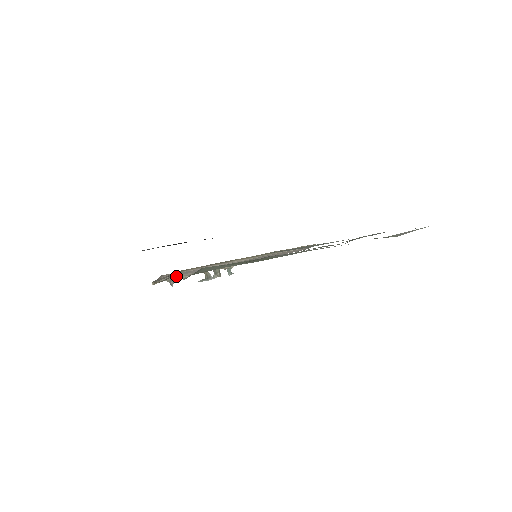
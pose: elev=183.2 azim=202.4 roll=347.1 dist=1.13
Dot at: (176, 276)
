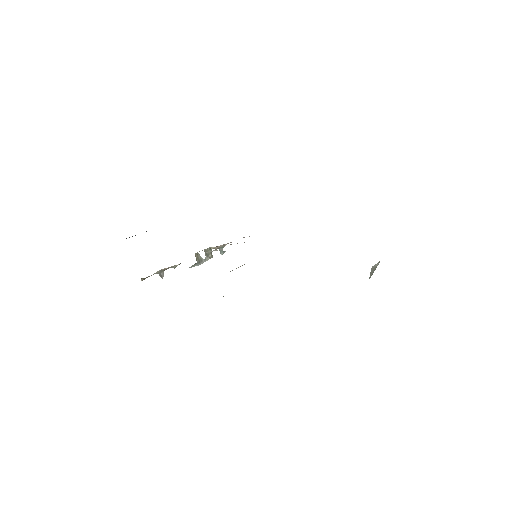
Dot at: (166, 268)
